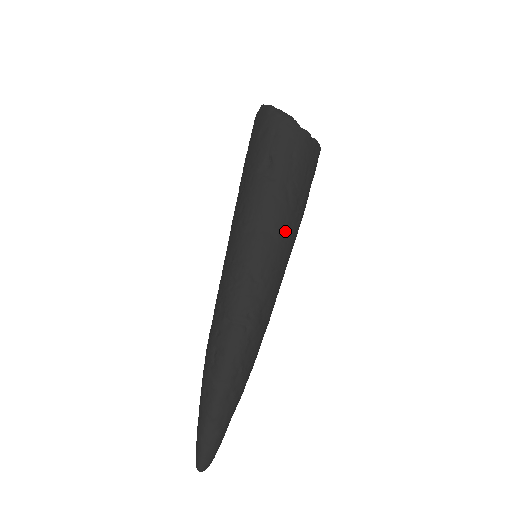
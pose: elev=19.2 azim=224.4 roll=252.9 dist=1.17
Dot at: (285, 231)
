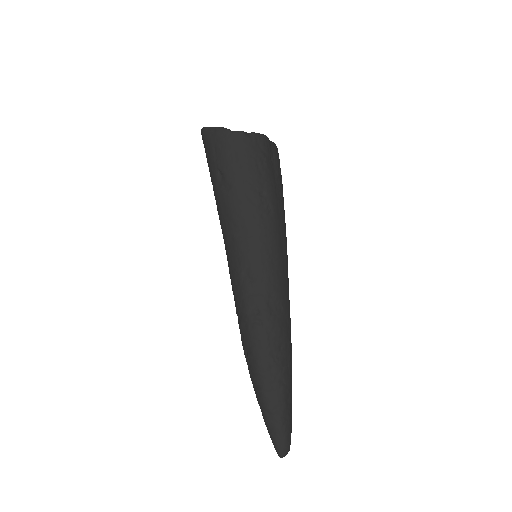
Dot at: (259, 226)
